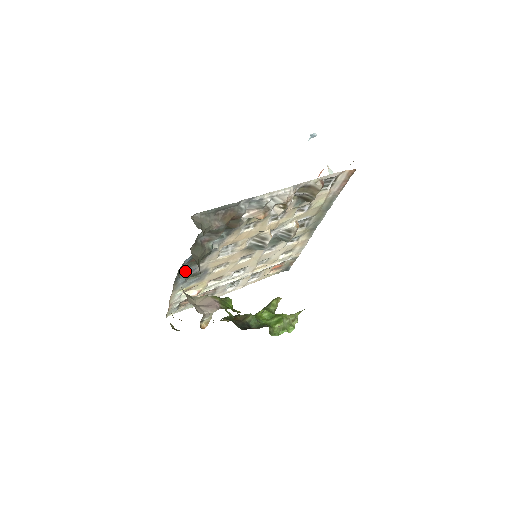
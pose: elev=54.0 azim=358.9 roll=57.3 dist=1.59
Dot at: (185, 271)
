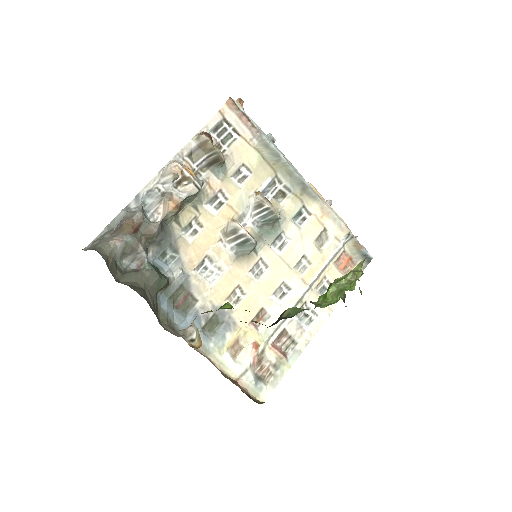
Dot at: (187, 322)
